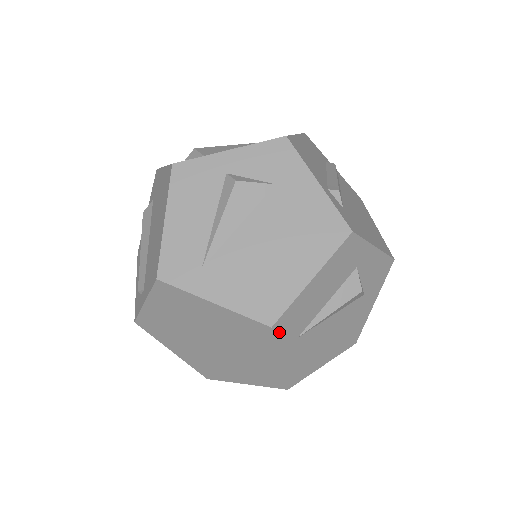
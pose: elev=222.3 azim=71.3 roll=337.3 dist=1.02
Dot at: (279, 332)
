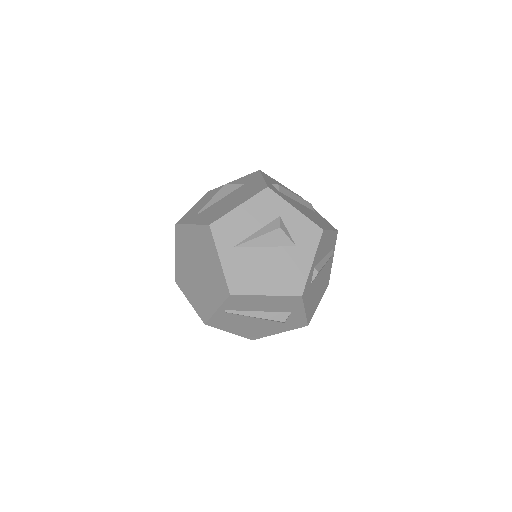
Dot at: (216, 233)
